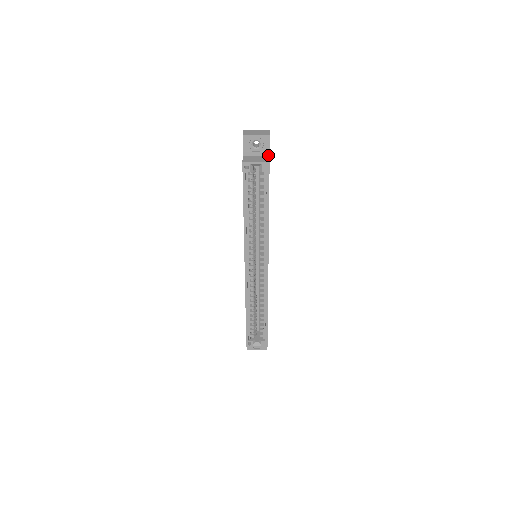
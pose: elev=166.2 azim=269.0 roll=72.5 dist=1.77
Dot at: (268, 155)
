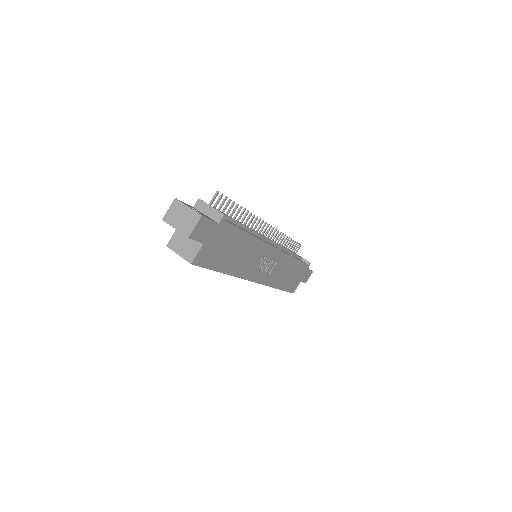
Dot at: (202, 242)
